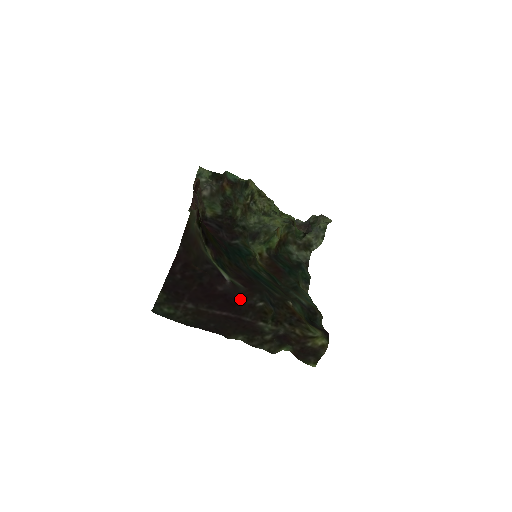
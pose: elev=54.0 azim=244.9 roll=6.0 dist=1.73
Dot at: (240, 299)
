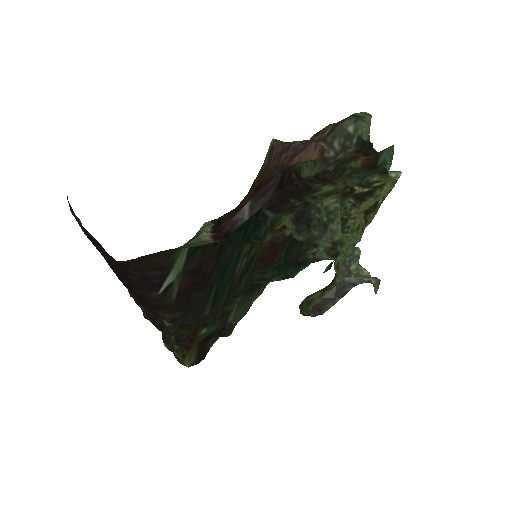
Dot at: (153, 305)
